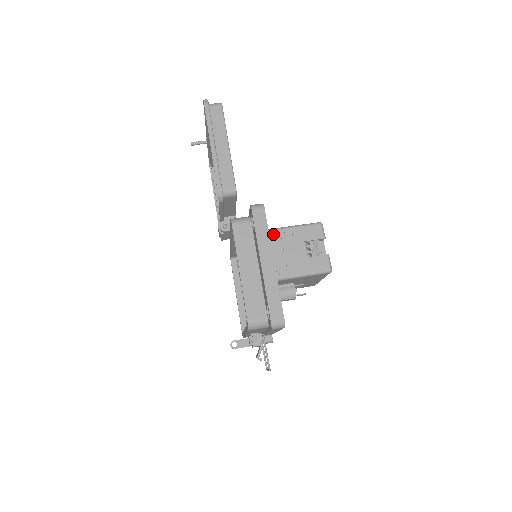
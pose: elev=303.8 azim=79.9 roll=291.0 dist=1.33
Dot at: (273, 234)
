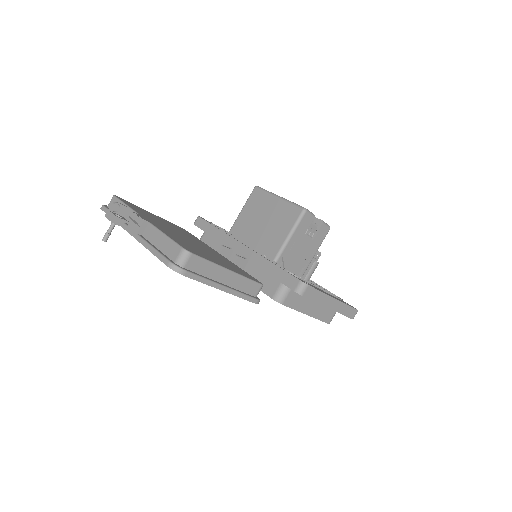
Dot at: (283, 255)
